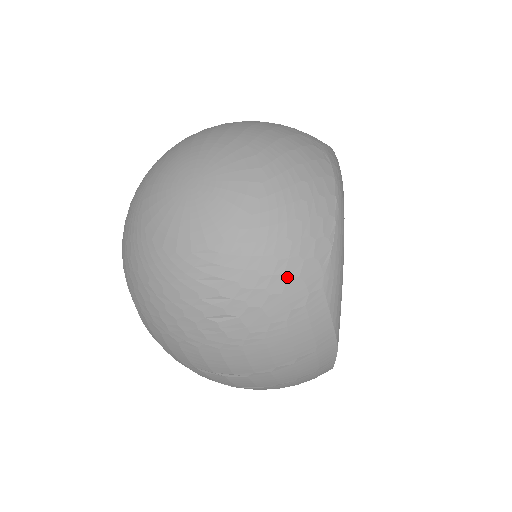
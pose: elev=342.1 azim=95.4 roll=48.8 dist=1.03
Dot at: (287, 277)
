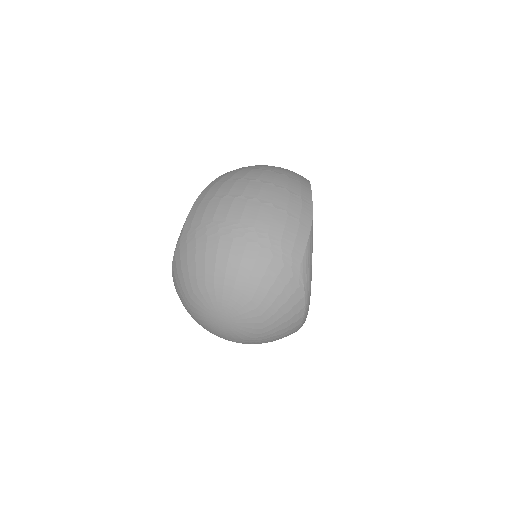
Dot at: occluded
